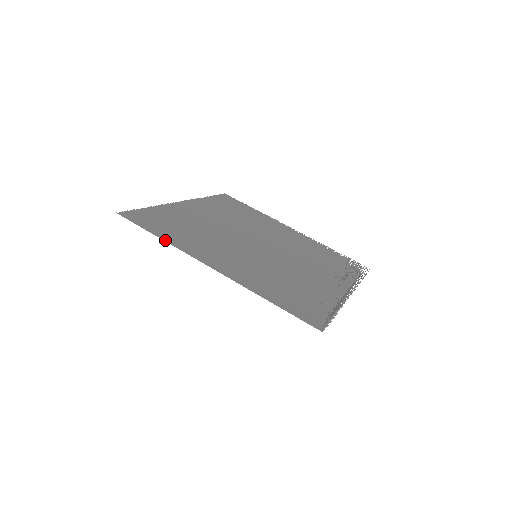
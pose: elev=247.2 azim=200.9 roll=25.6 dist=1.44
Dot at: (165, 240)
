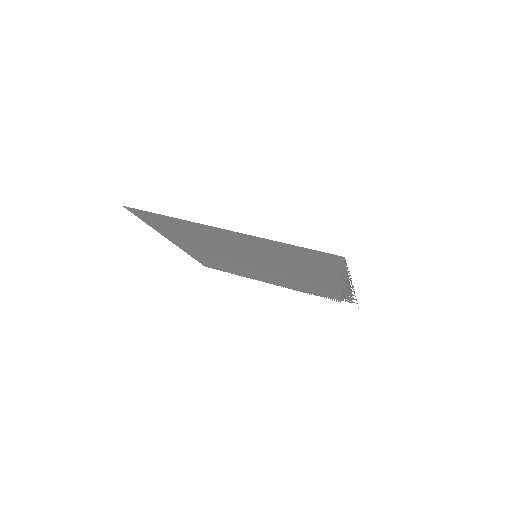
Dot at: (172, 218)
